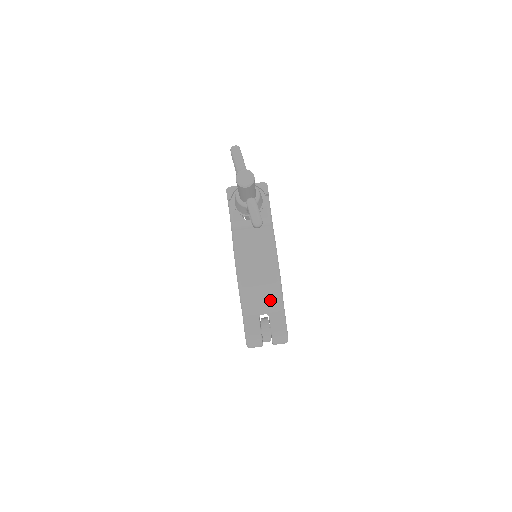
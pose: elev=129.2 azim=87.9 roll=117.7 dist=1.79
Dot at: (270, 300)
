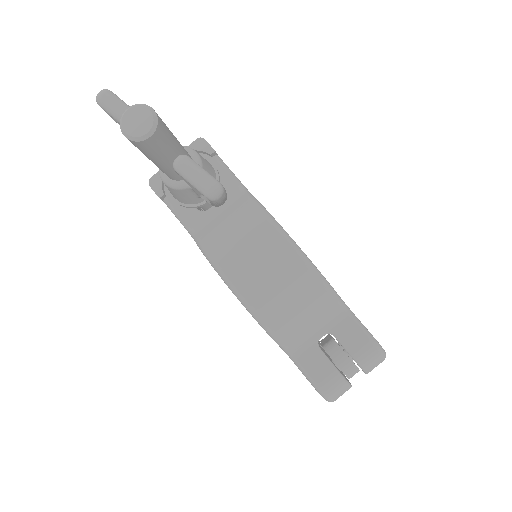
Dot at: (318, 308)
